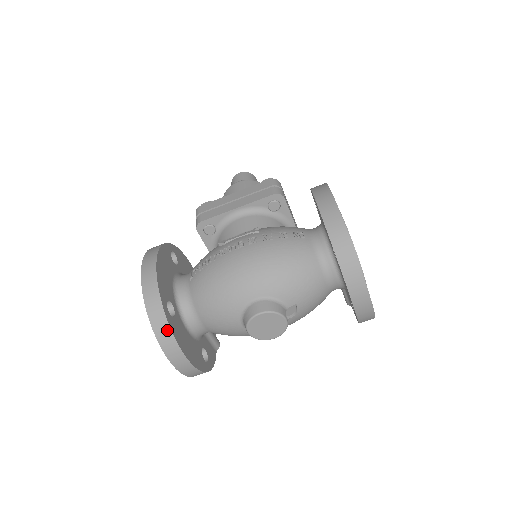
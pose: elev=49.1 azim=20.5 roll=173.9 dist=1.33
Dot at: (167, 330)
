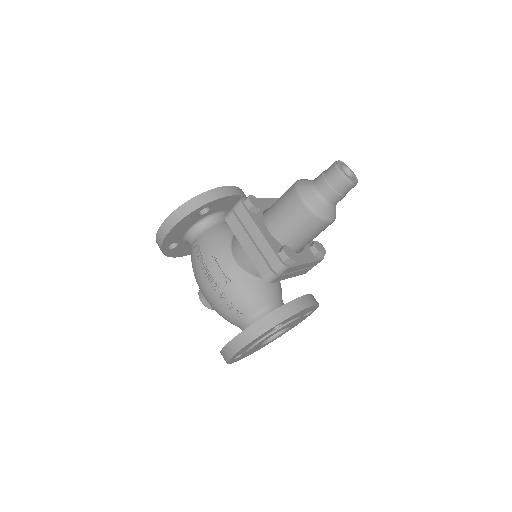
Dot at: (164, 254)
